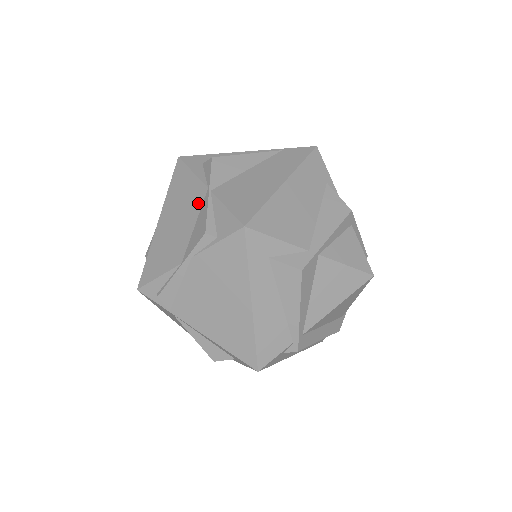
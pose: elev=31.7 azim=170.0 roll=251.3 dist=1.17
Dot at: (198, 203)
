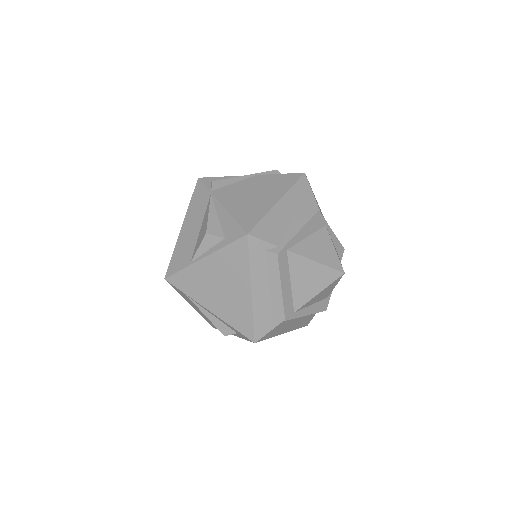
Dot at: occluded
